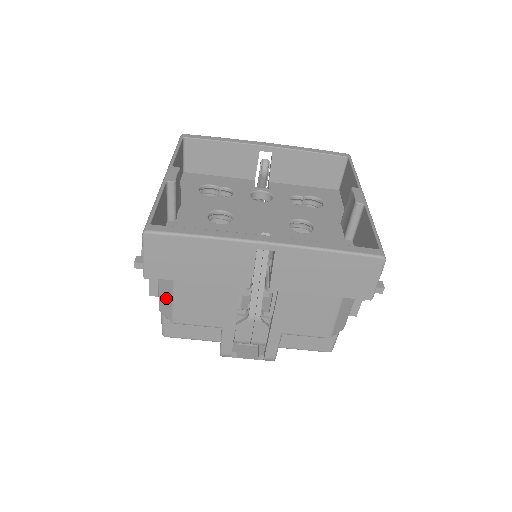
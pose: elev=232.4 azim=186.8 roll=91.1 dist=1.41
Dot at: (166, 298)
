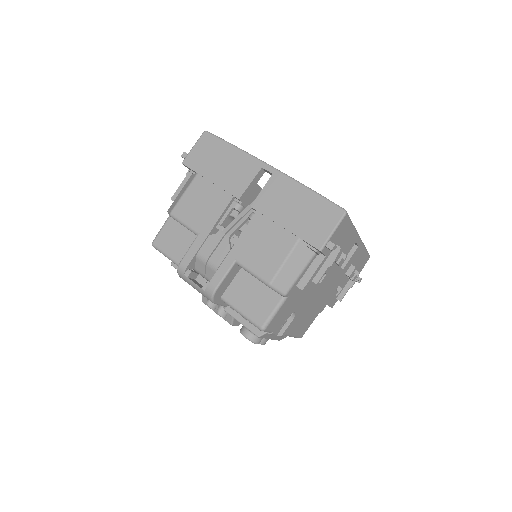
Dot at: (181, 194)
